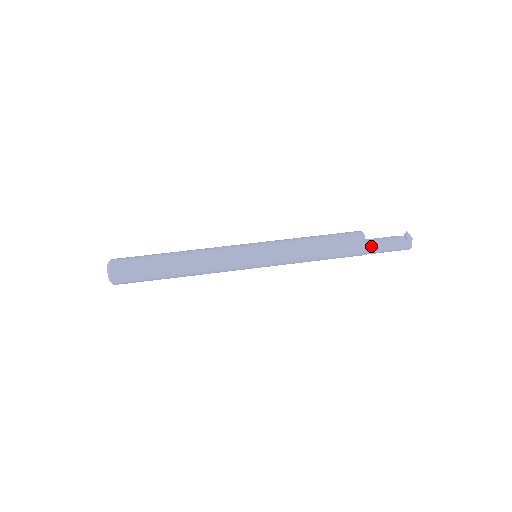
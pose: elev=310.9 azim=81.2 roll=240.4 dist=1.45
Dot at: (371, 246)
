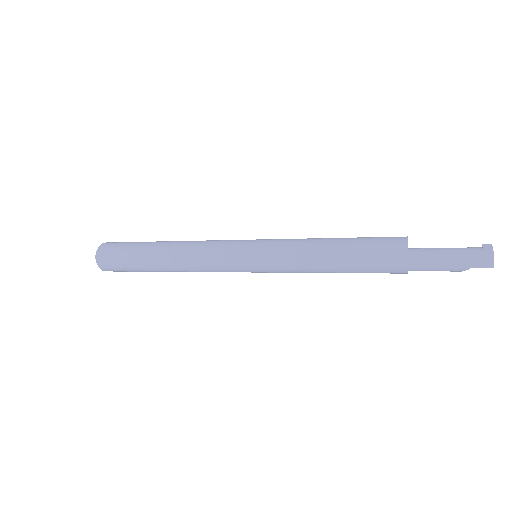
Dot at: (419, 249)
